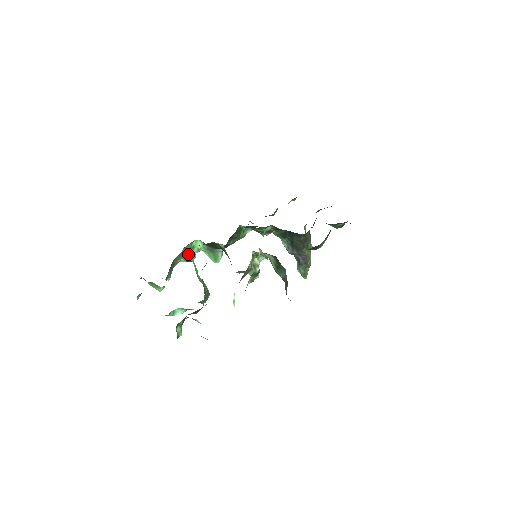
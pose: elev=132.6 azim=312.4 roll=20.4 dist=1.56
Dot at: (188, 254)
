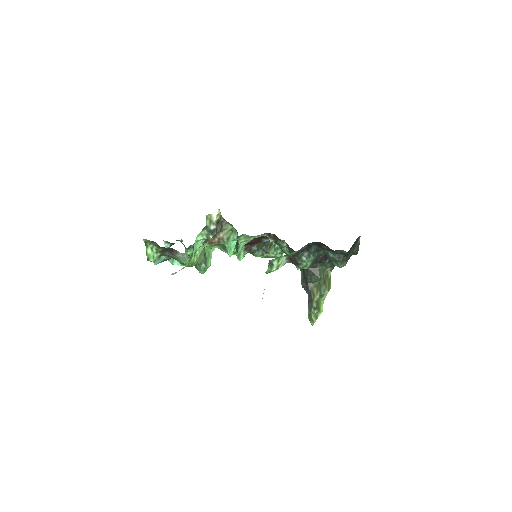
Dot at: occluded
